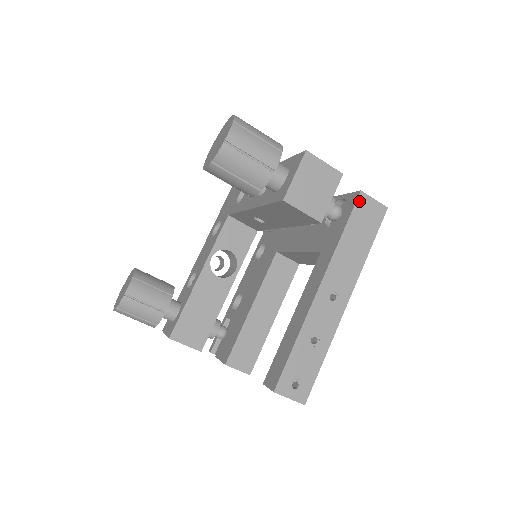
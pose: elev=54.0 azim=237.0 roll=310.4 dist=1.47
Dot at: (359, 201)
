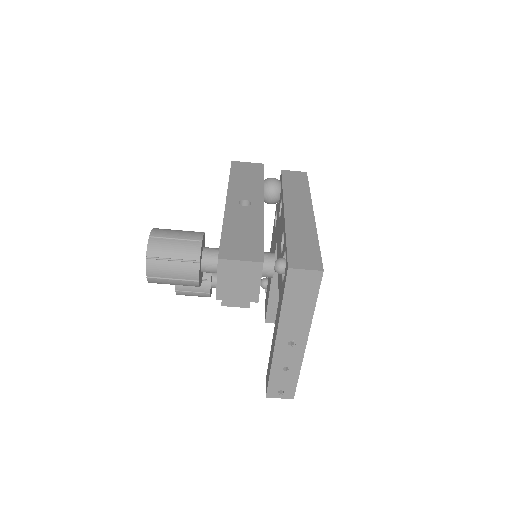
Dot at: (289, 276)
